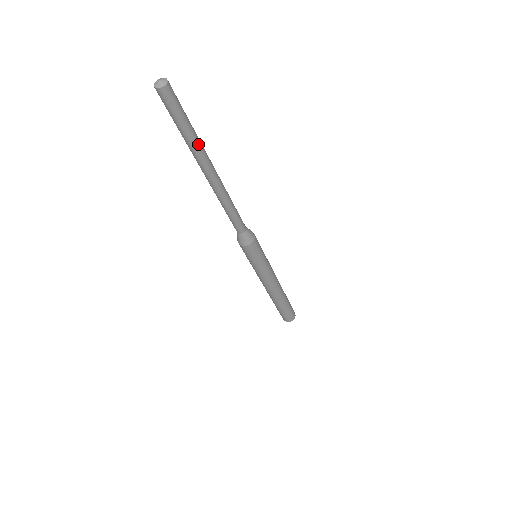
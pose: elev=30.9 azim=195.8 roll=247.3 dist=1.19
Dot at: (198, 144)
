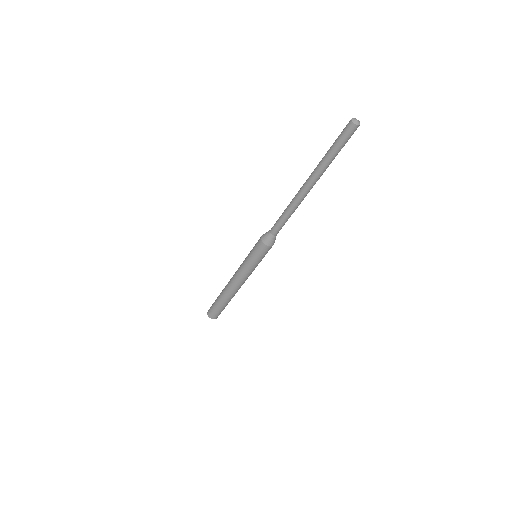
Dot at: occluded
